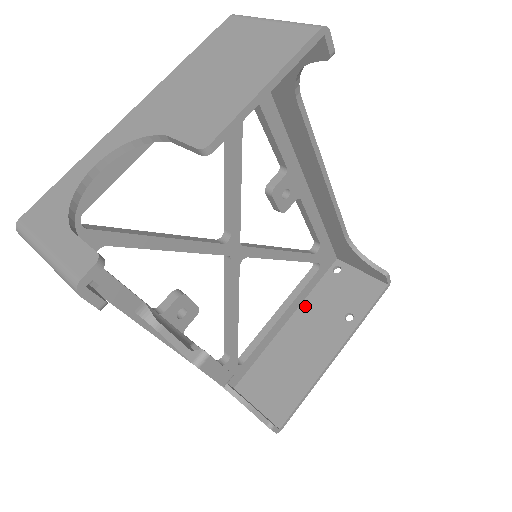
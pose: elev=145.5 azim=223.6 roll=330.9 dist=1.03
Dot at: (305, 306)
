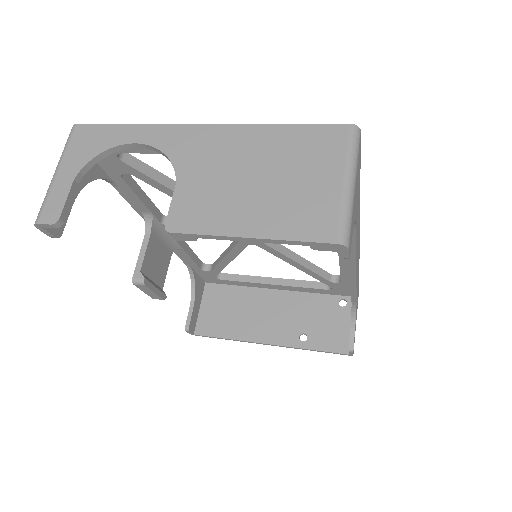
Dot at: (296, 296)
